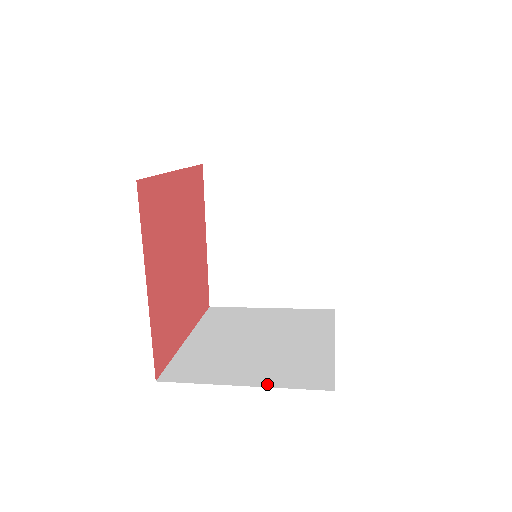
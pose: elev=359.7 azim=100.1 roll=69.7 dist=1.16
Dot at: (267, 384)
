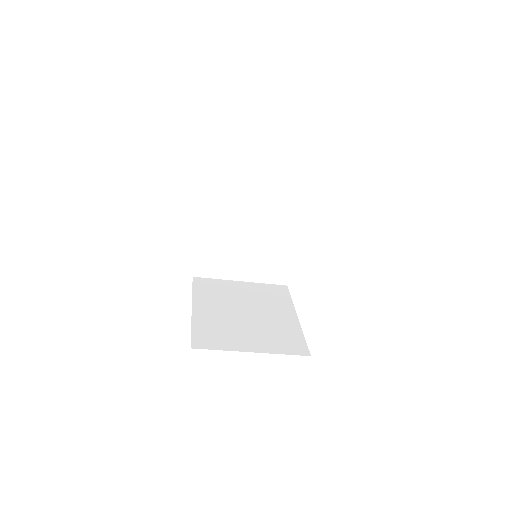
Dot at: (268, 351)
